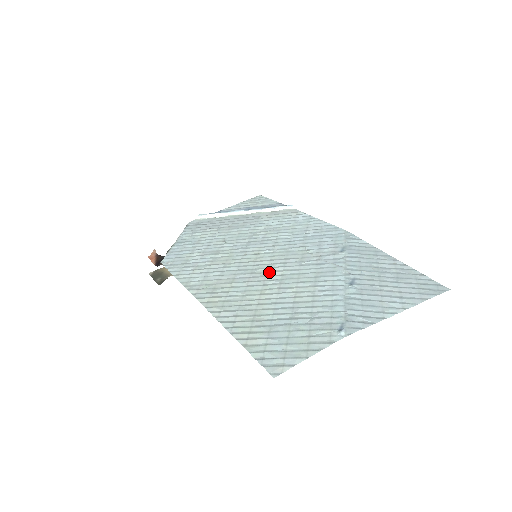
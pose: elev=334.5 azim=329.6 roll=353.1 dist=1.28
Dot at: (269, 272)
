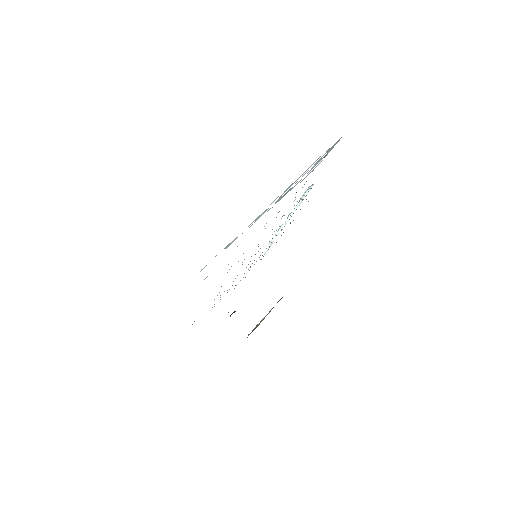
Dot at: occluded
